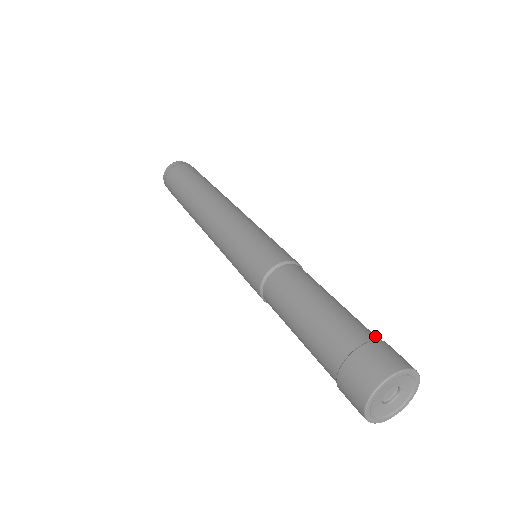
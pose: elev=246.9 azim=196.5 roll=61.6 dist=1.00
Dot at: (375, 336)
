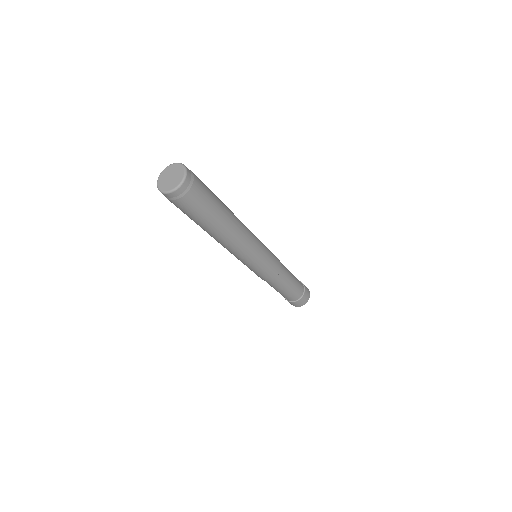
Dot at: (302, 285)
